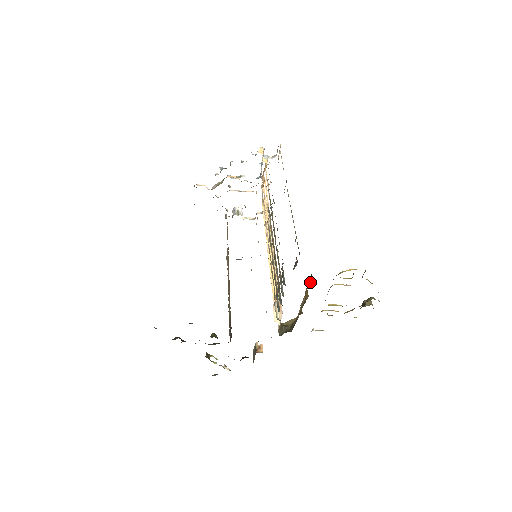
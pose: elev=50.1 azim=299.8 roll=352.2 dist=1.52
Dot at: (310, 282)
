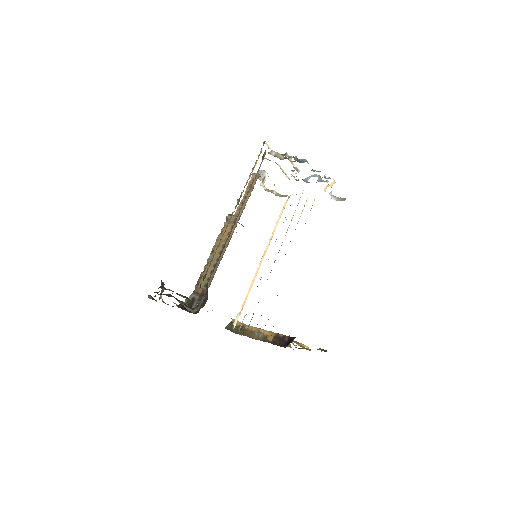
Dot at: (283, 341)
